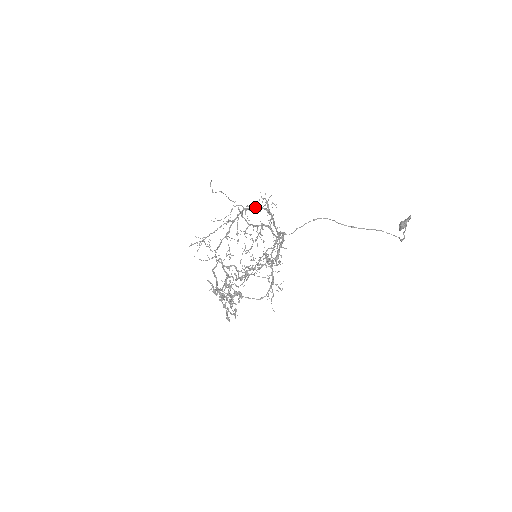
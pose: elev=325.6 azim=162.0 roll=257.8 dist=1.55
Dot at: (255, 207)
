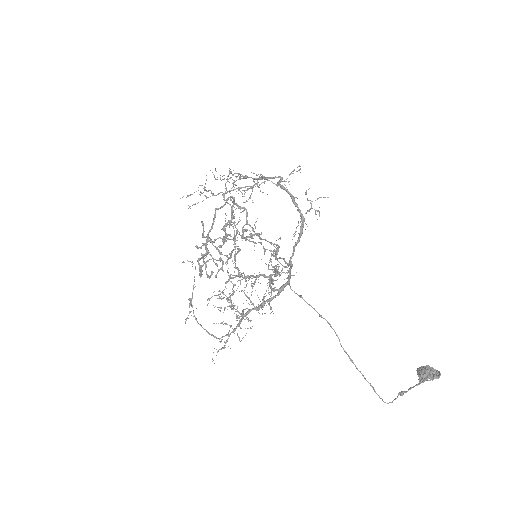
Dot at: (293, 200)
